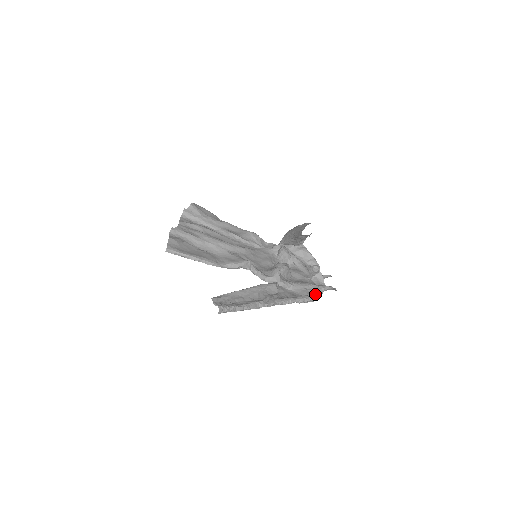
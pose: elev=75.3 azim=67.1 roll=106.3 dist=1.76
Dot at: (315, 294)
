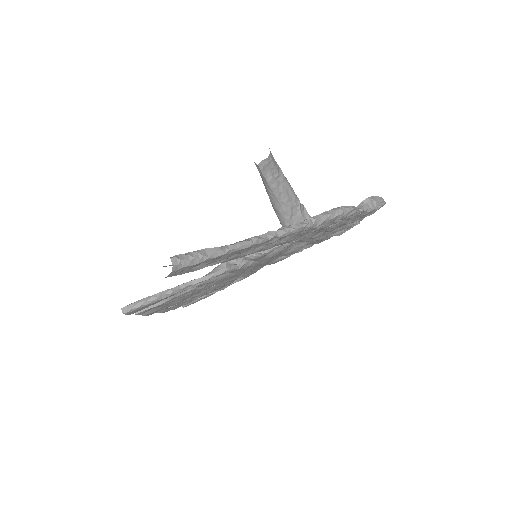
Dot at: occluded
